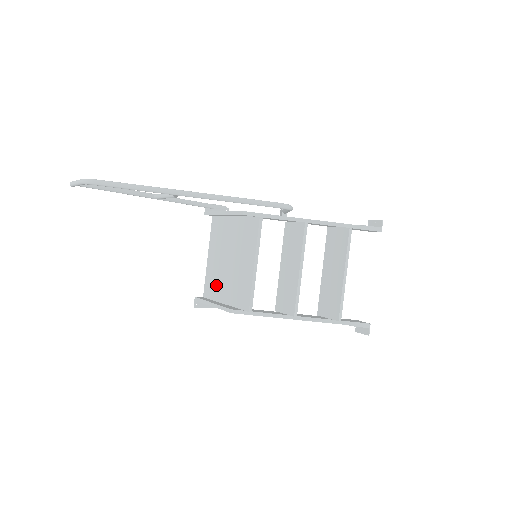
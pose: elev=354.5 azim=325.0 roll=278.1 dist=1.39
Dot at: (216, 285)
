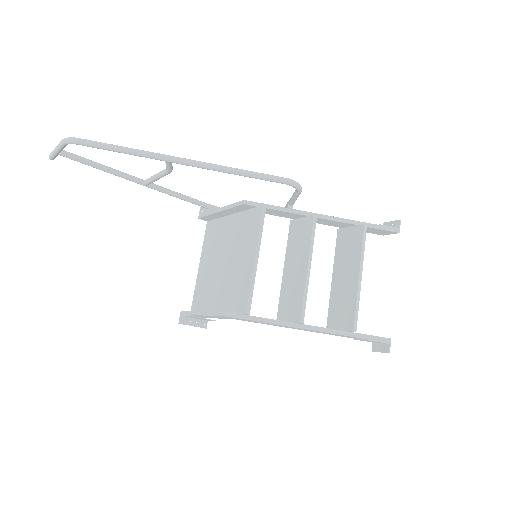
Dot at: (207, 294)
